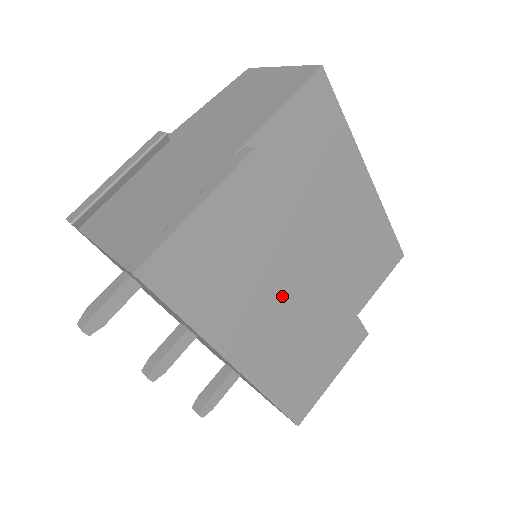
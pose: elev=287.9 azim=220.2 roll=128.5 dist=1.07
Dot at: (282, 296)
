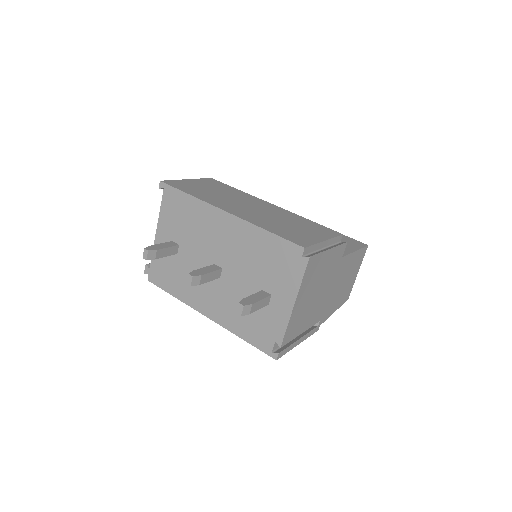
Dot at: (249, 205)
